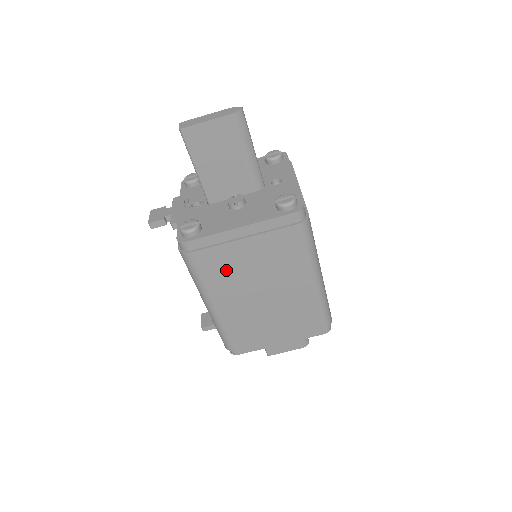
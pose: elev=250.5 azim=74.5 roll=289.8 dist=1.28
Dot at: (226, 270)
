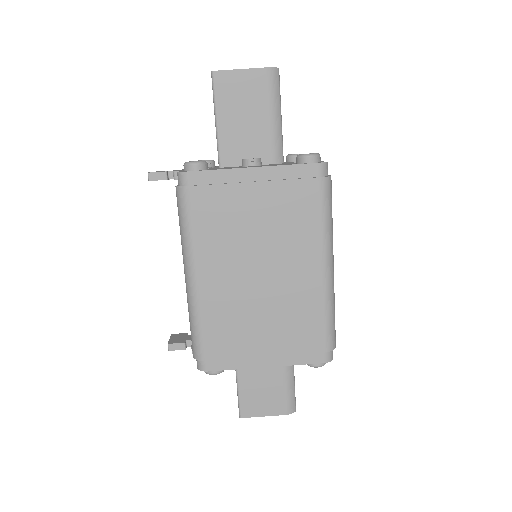
Dot at: (224, 223)
